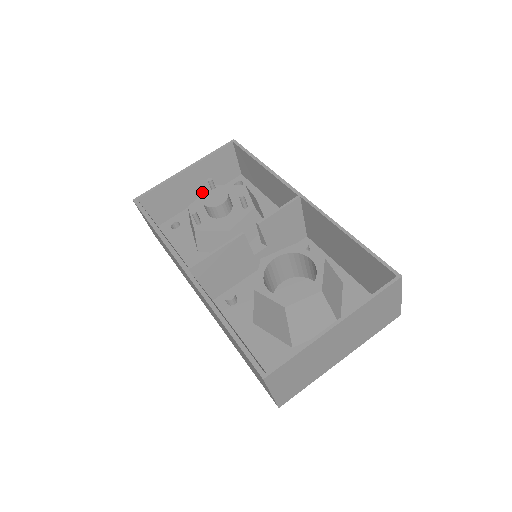
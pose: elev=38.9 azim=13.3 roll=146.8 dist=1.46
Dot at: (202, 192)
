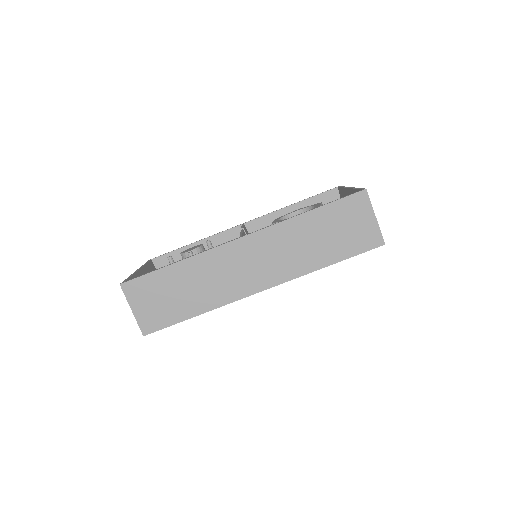
Dot at: occluded
